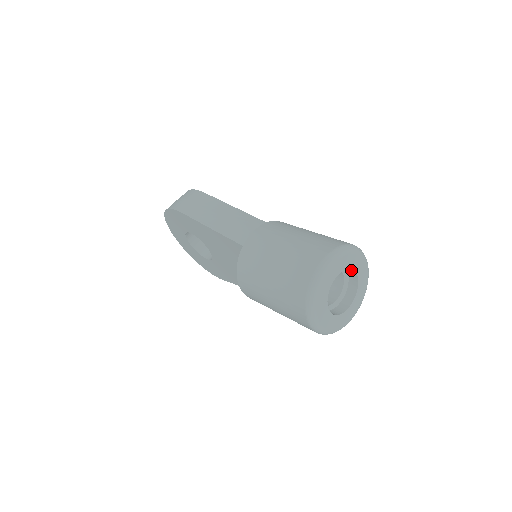
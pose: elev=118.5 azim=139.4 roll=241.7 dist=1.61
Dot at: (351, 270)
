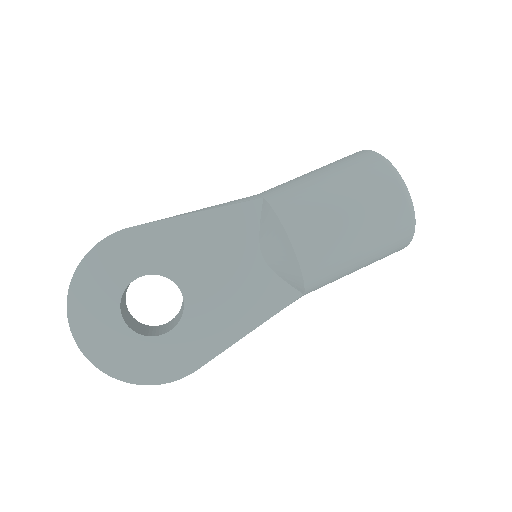
Dot at: occluded
